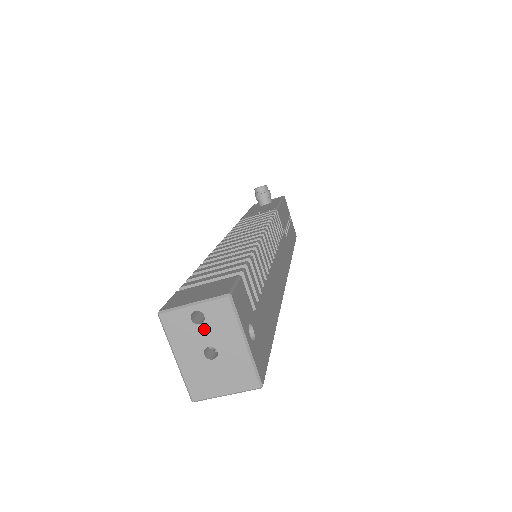
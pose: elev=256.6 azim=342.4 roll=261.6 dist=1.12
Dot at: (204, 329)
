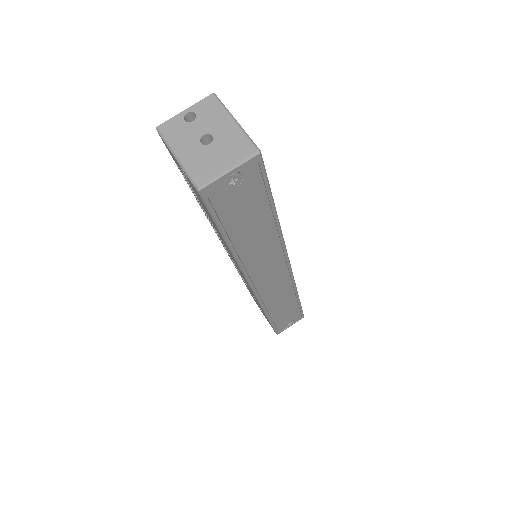
Dot at: (197, 123)
